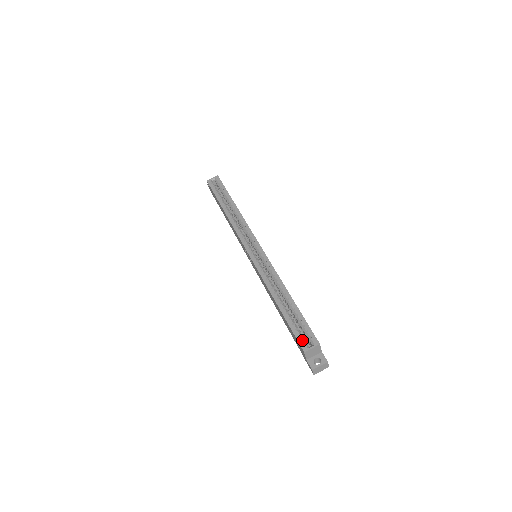
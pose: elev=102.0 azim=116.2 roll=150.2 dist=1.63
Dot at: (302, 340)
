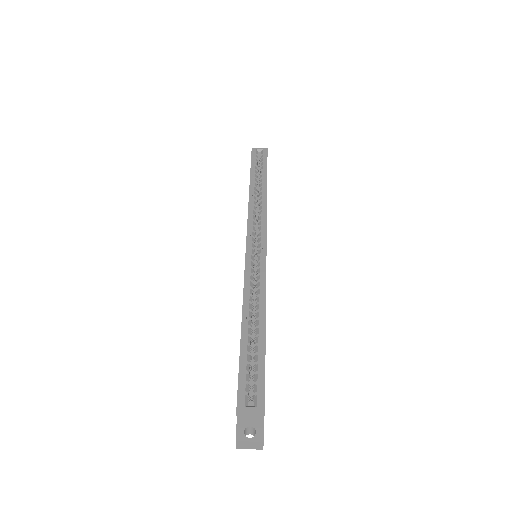
Dot at: (244, 391)
